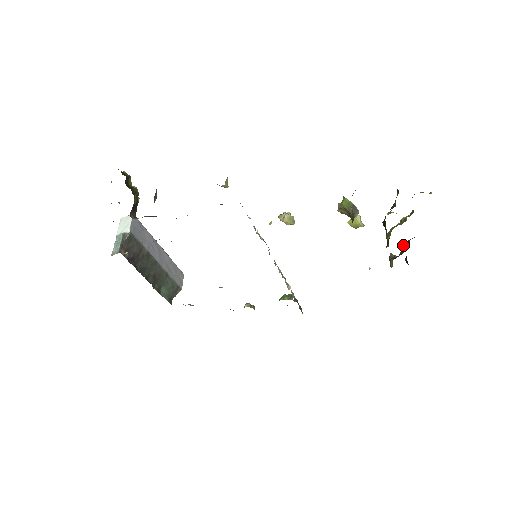
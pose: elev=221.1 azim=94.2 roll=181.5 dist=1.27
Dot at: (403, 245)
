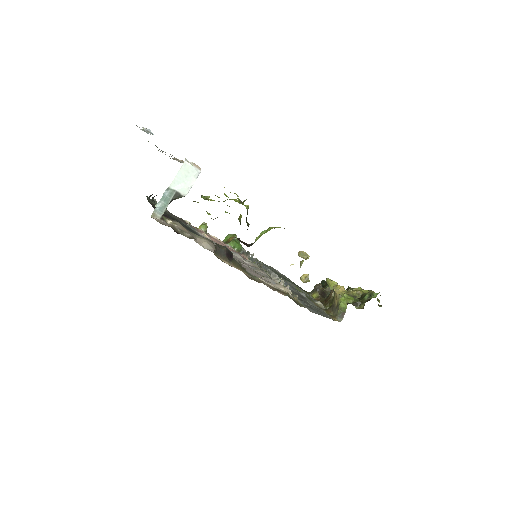
Dot at: occluded
